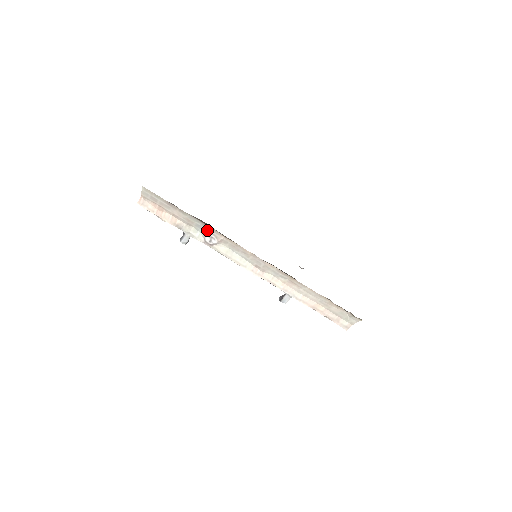
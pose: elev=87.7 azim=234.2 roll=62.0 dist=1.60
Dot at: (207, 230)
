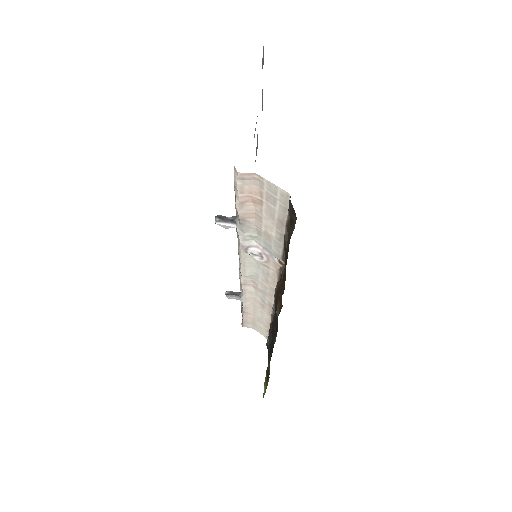
Dot at: (270, 253)
